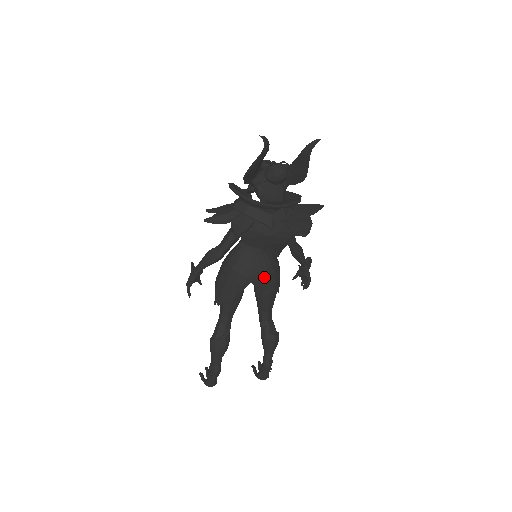
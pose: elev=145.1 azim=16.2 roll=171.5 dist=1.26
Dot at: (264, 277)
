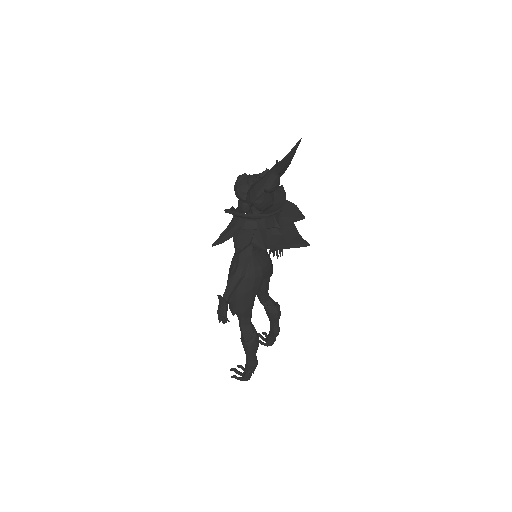
Dot at: (269, 268)
